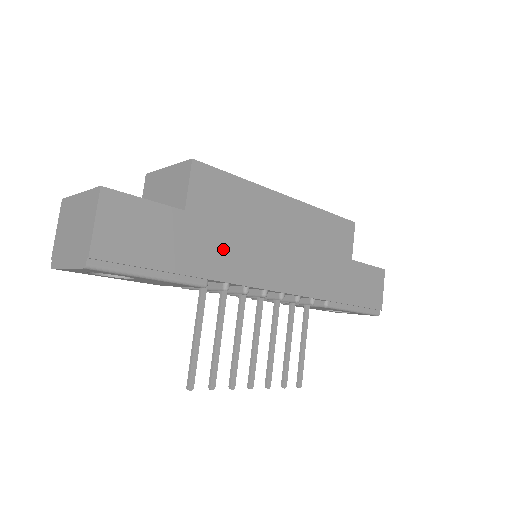
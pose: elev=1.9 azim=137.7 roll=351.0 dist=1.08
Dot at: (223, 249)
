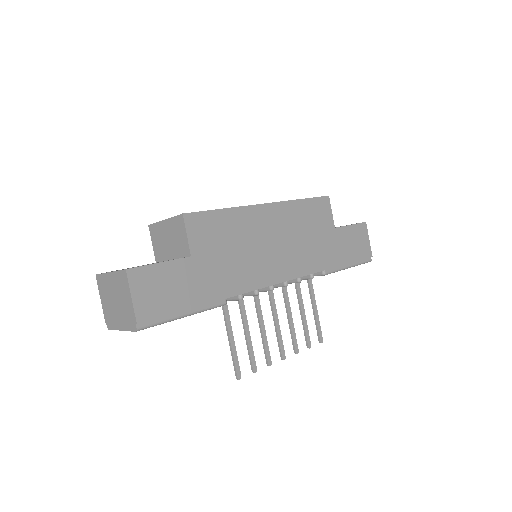
Dot at: (229, 271)
